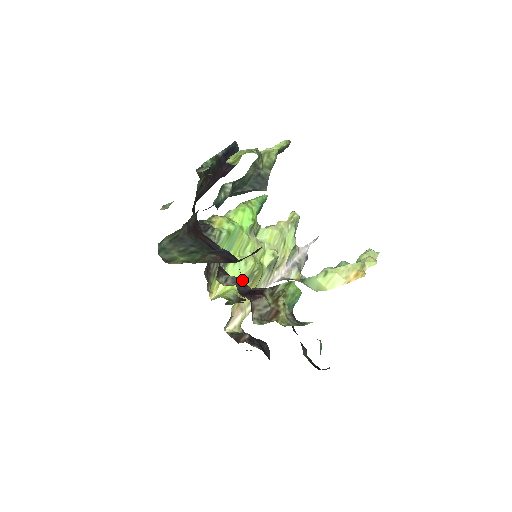
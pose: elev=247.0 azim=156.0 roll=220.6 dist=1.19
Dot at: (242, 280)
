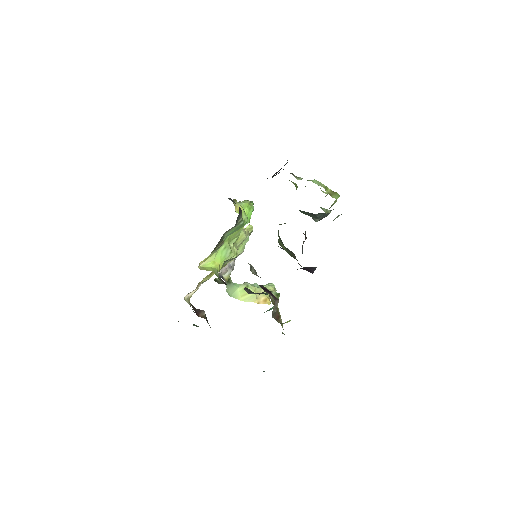
Dot at: occluded
